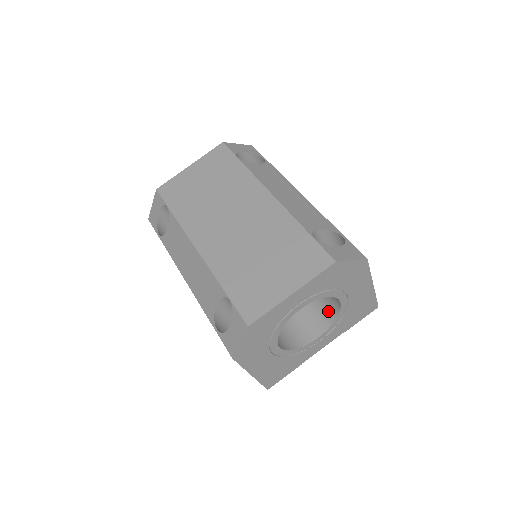
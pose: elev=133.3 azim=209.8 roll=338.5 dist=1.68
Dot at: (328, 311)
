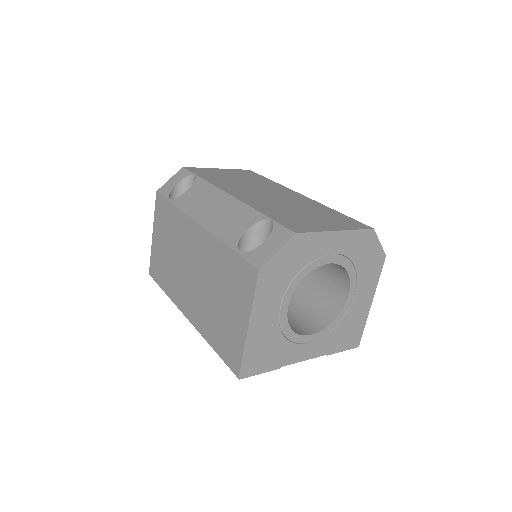
Dot at: (325, 315)
